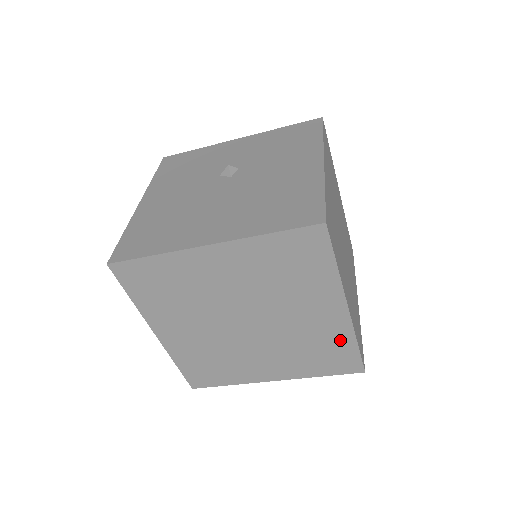
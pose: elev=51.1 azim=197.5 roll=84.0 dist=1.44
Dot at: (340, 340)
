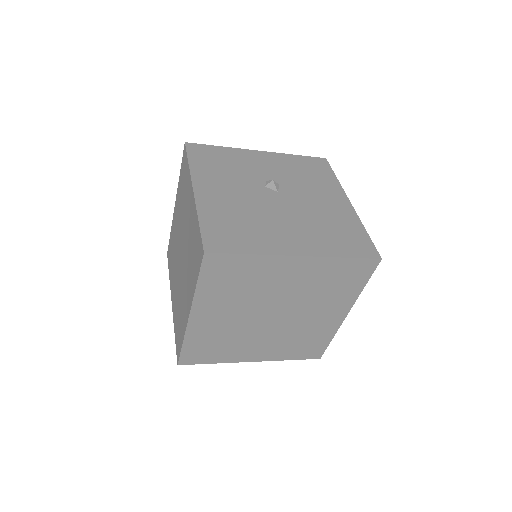
Dot at: (324, 335)
